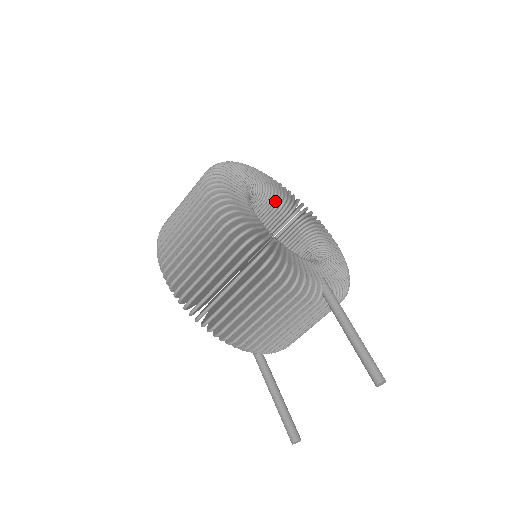
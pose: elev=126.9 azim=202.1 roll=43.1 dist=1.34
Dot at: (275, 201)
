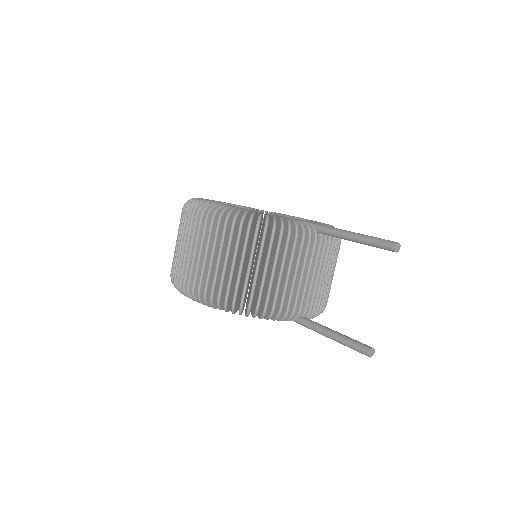
Dot at: occluded
